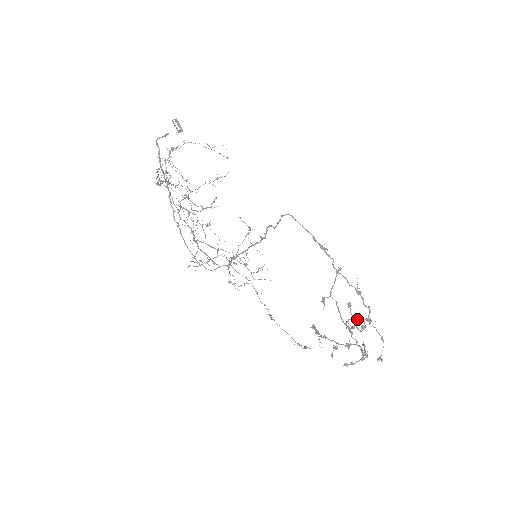
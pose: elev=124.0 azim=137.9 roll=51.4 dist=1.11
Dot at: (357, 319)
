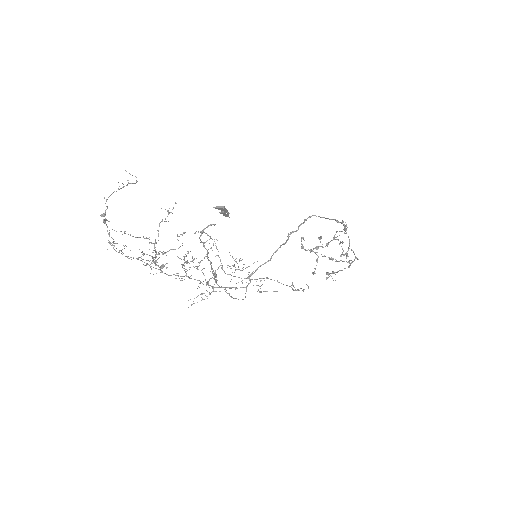
Dot at: occluded
